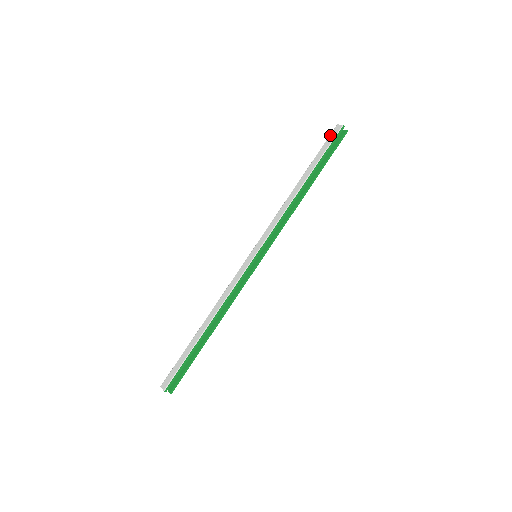
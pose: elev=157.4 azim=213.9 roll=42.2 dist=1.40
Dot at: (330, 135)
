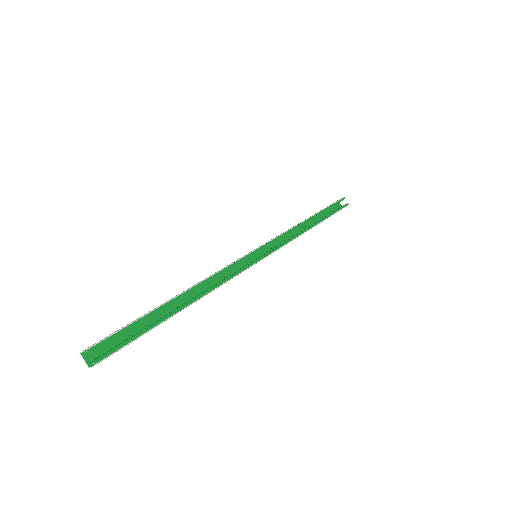
Dot at: occluded
